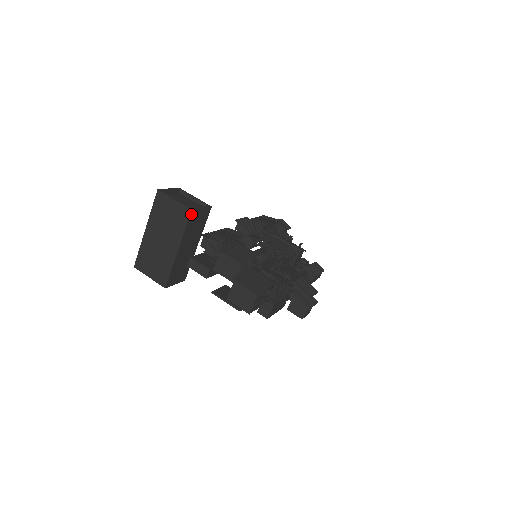
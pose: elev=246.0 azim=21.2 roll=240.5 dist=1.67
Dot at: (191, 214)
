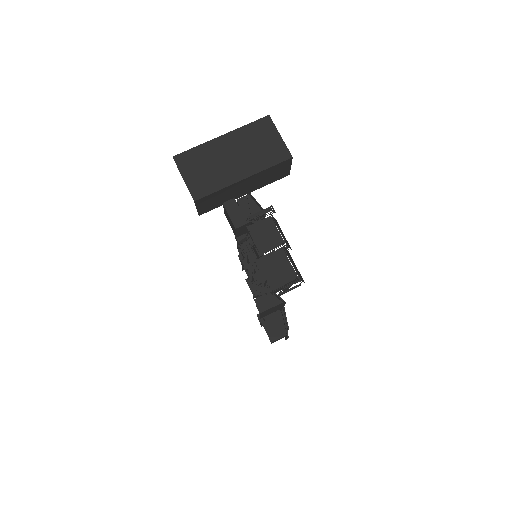
Dot at: (287, 160)
